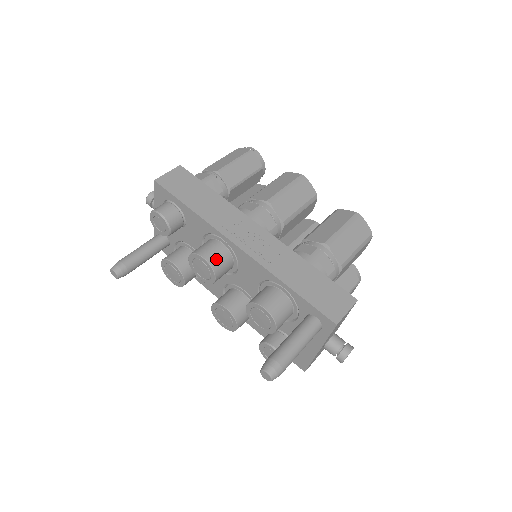
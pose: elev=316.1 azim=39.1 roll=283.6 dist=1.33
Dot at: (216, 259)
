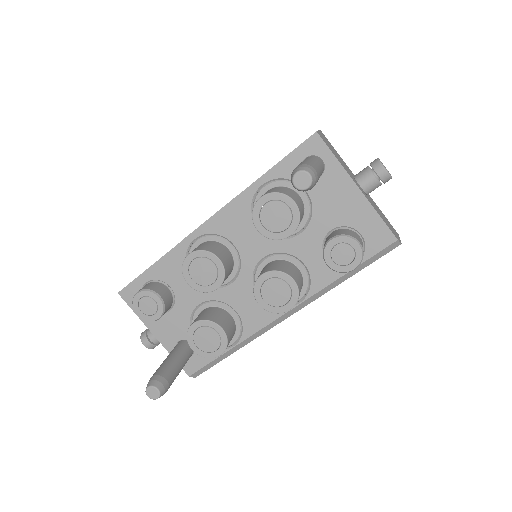
Dot at: (201, 247)
